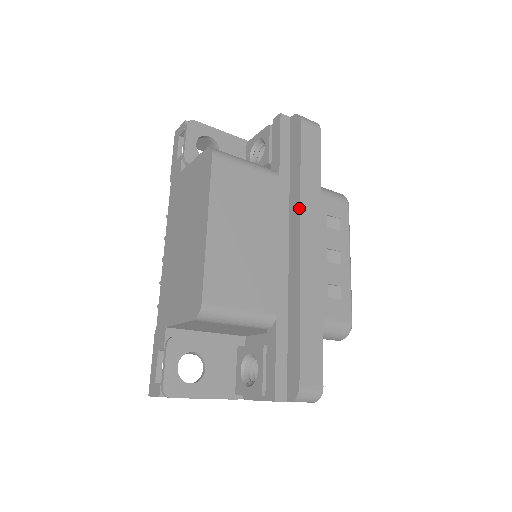
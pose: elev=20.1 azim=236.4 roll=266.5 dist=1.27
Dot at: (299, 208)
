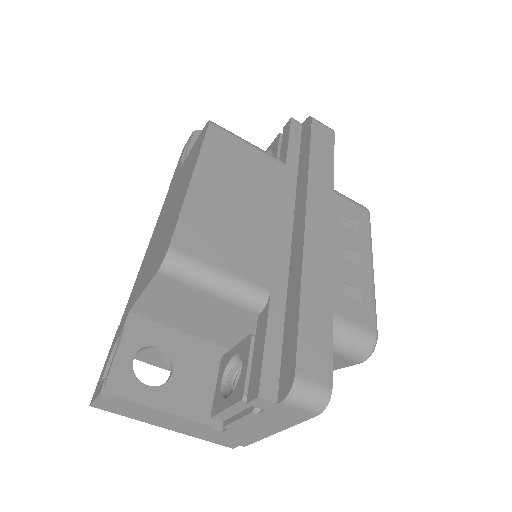
Dot at: (306, 187)
